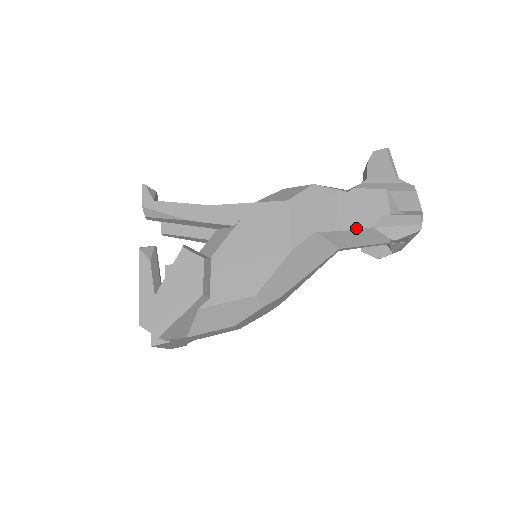
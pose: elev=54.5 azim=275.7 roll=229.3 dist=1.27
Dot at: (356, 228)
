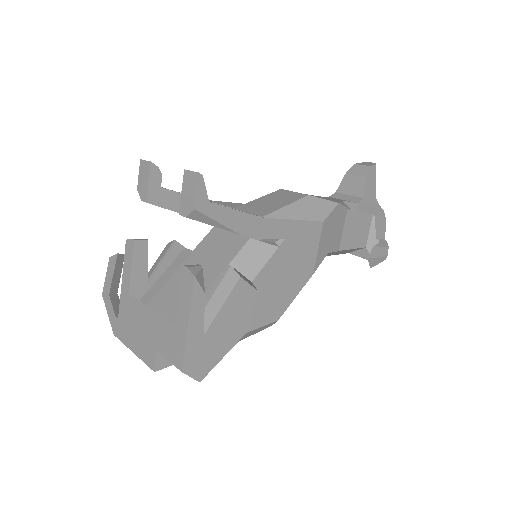
Dot at: (348, 249)
